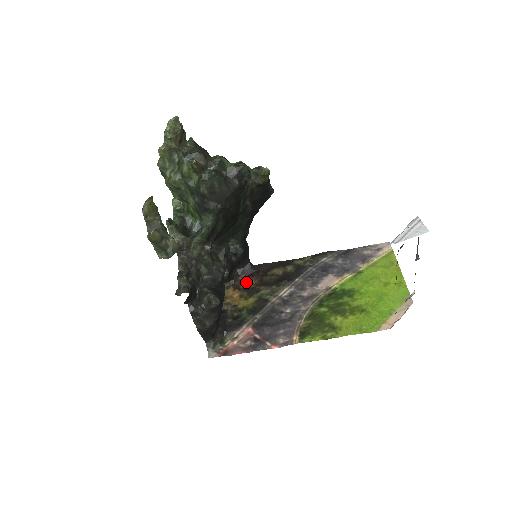
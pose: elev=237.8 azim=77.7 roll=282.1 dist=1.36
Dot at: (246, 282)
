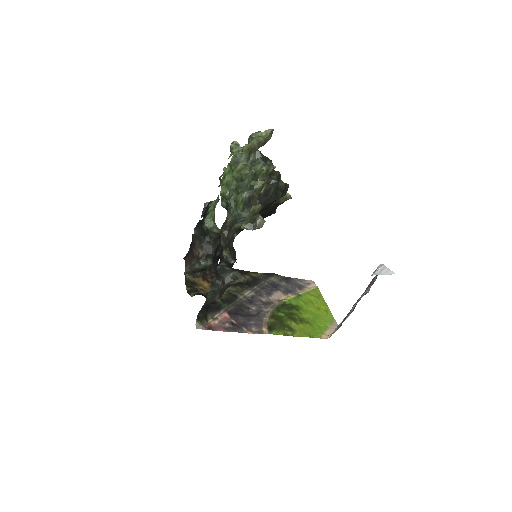
Dot at: (213, 277)
